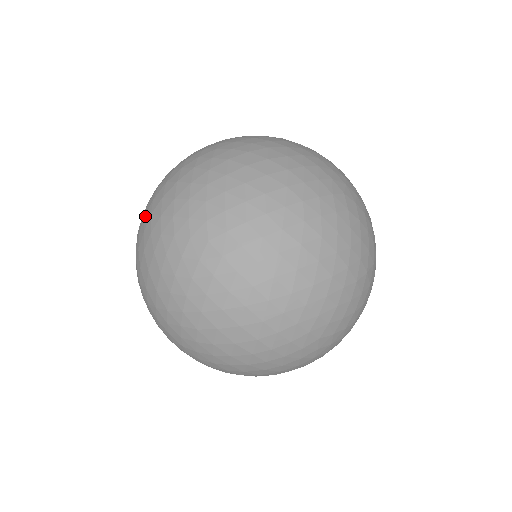
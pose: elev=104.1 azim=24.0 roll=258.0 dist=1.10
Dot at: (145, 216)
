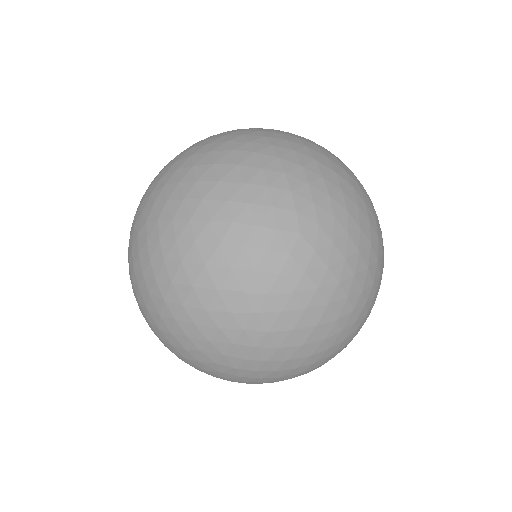
Dot at: (186, 200)
